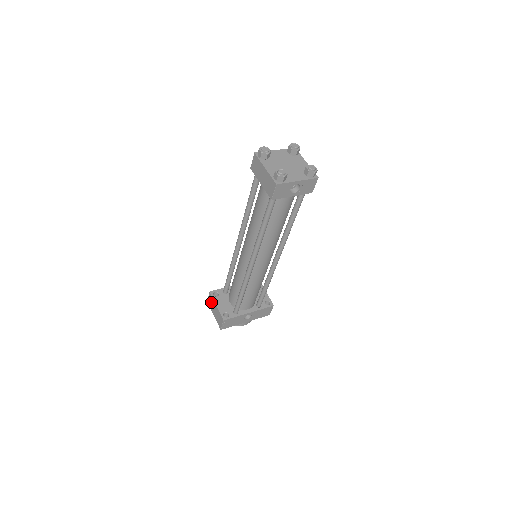
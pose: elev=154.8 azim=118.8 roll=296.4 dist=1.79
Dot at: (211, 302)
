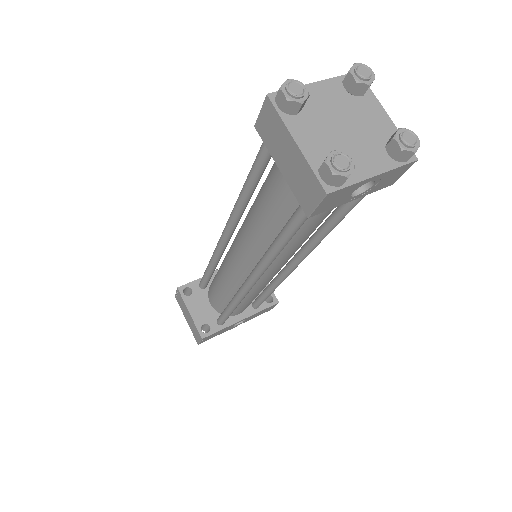
Dot at: (181, 302)
